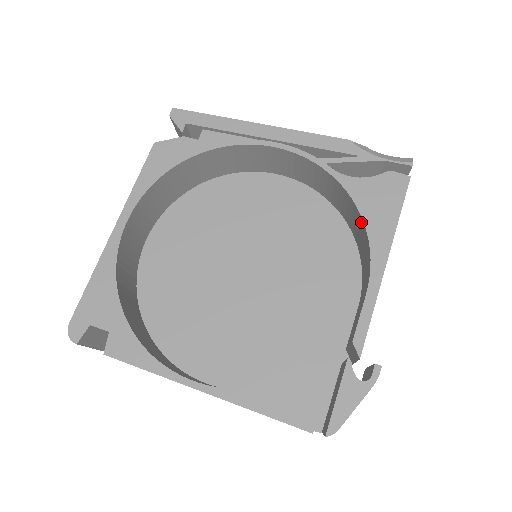
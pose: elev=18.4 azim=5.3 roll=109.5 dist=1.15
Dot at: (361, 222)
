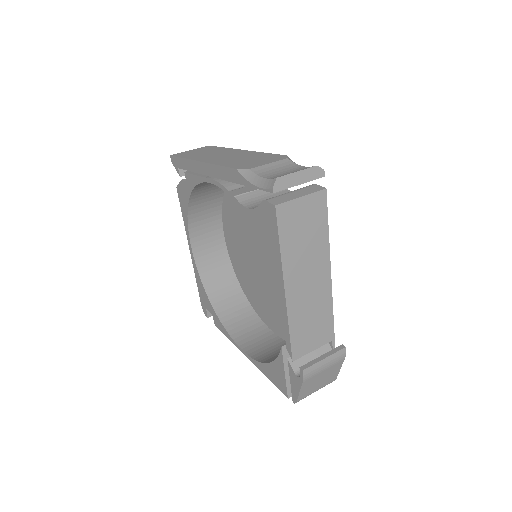
Dot at: occluded
